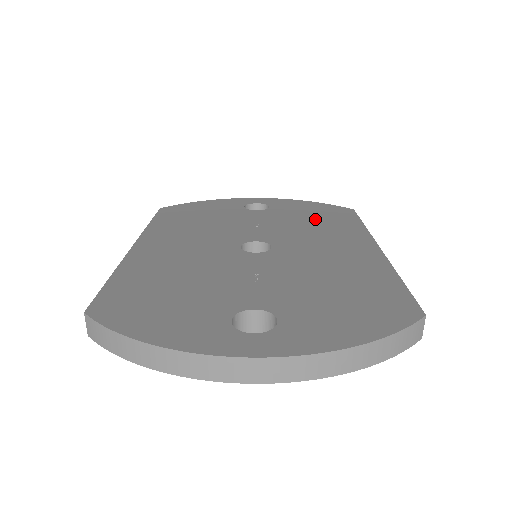
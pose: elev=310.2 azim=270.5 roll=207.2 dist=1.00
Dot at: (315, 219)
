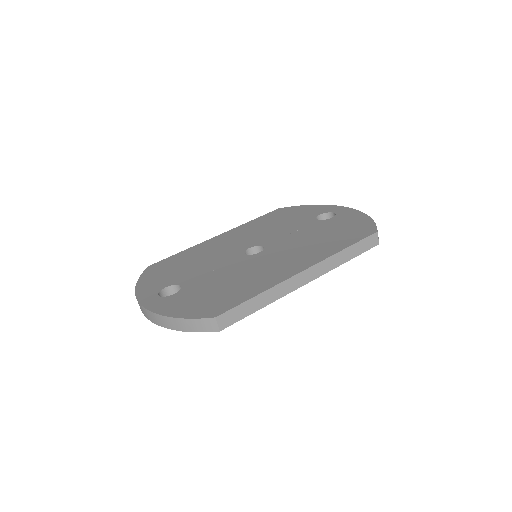
Dot at: (329, 236)
